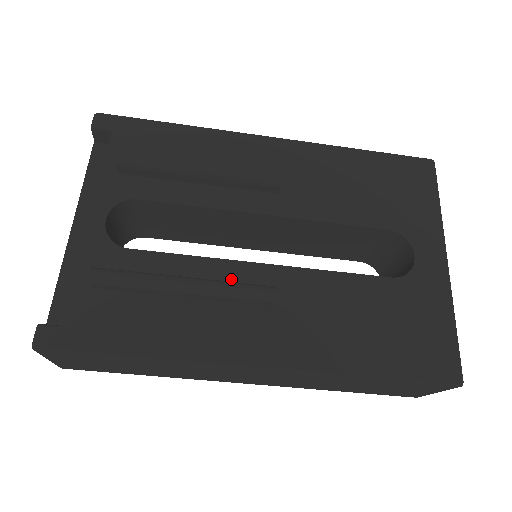
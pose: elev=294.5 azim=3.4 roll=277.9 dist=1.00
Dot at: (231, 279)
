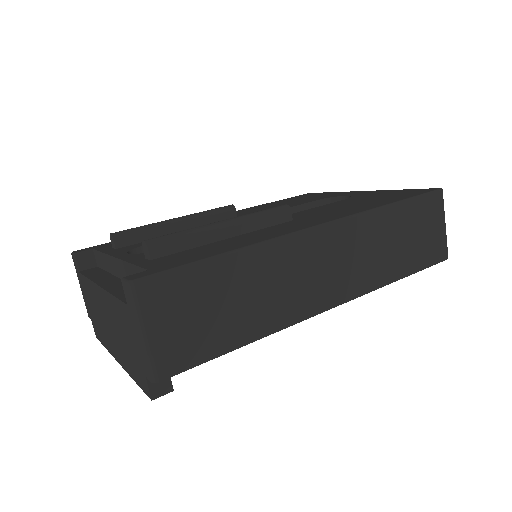
Dot at: occluded
